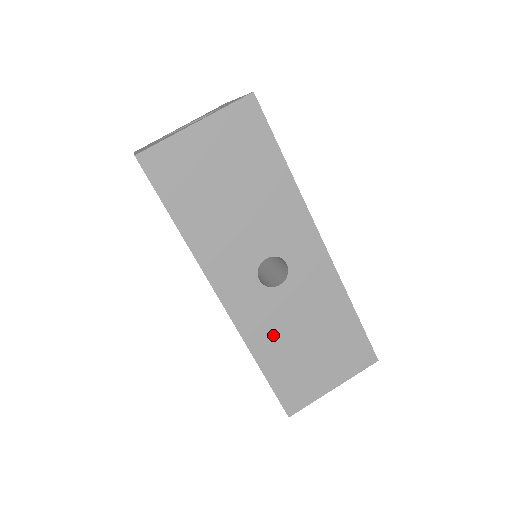
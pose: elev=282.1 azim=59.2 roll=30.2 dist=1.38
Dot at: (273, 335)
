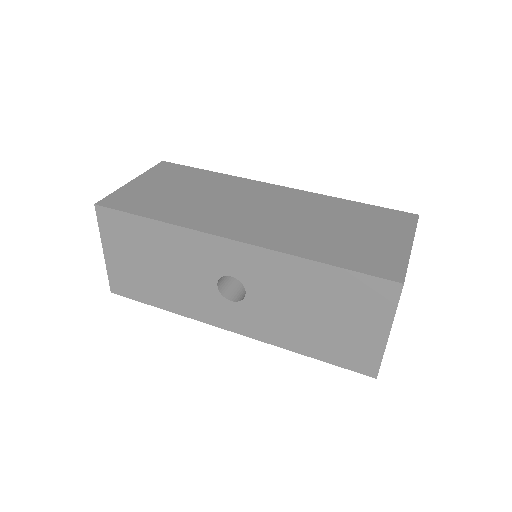
Dot at: (285, 328)
